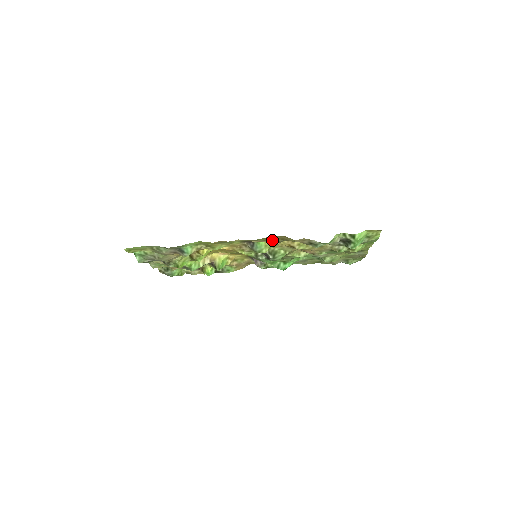
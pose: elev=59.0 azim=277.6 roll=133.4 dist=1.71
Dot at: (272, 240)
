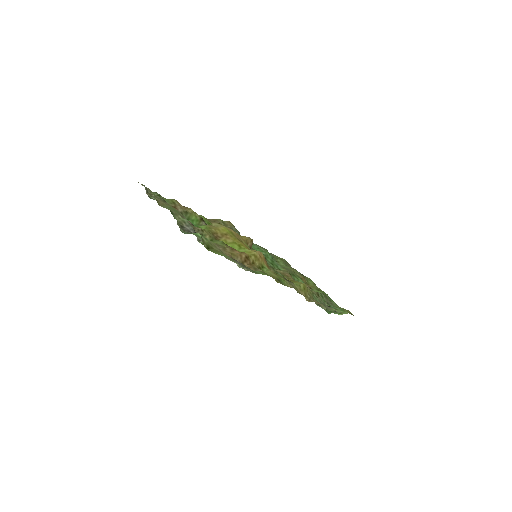
Dot at: (305, 293)
